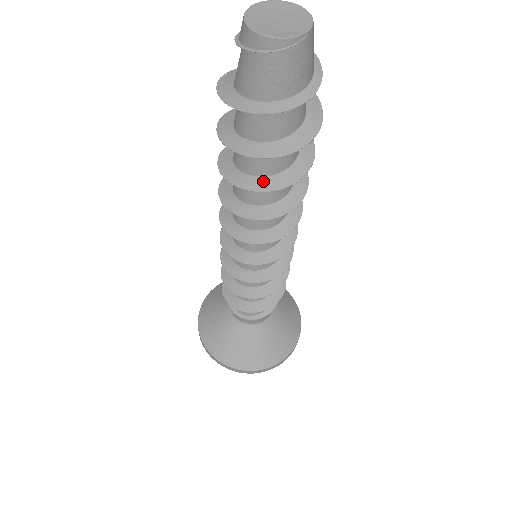
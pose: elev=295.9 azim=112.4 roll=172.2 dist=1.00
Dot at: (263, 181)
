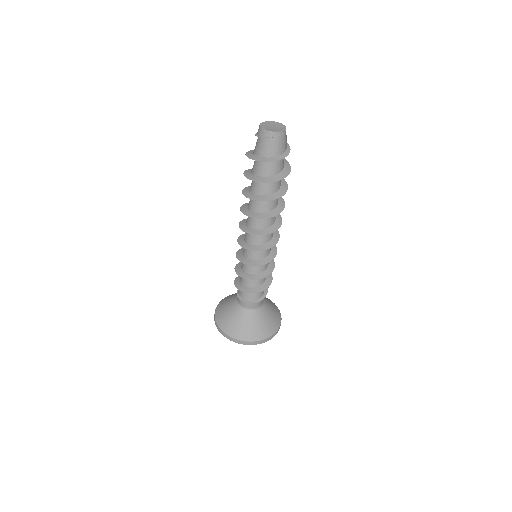
Dot at: (268, 197)
